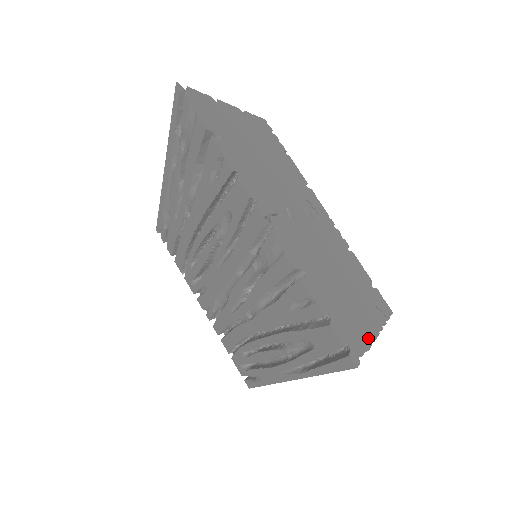
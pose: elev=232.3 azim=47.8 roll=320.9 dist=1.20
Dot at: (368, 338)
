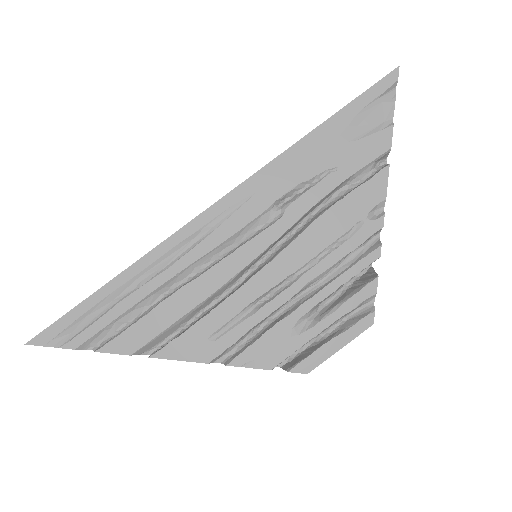
Dot at: (388, 152)
